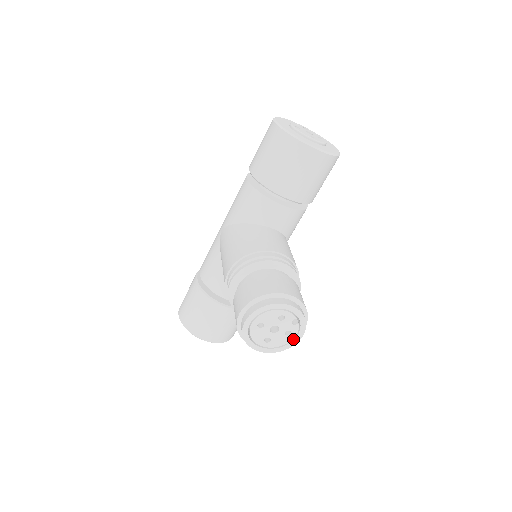
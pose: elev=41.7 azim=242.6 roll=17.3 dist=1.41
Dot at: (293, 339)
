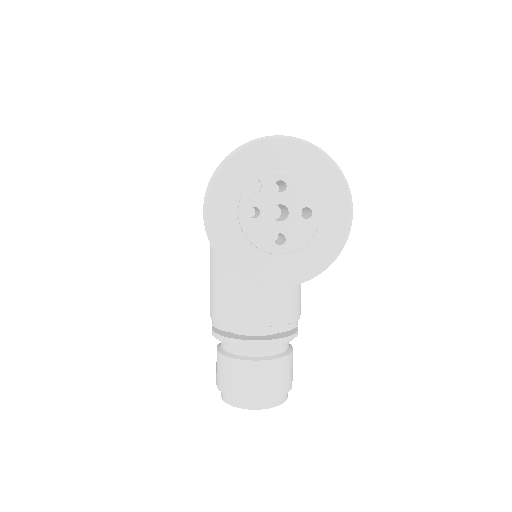
Dot at: occluded
